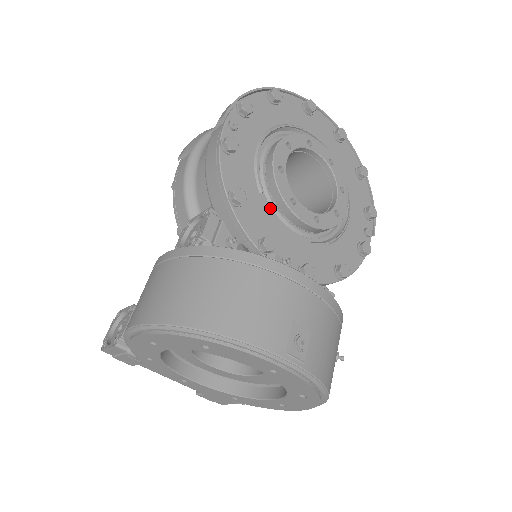
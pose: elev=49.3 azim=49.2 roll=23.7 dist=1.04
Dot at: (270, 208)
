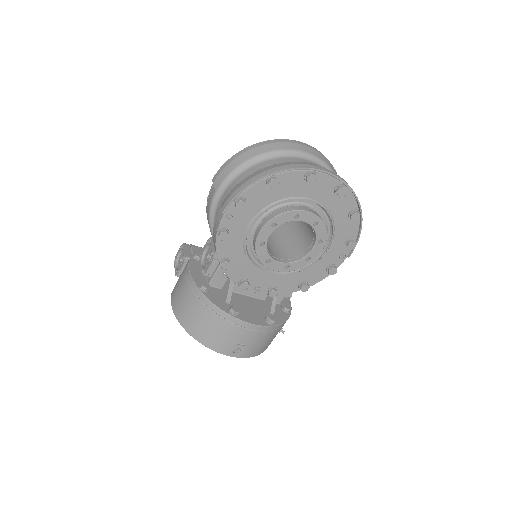
Dot at: (254, 259)
